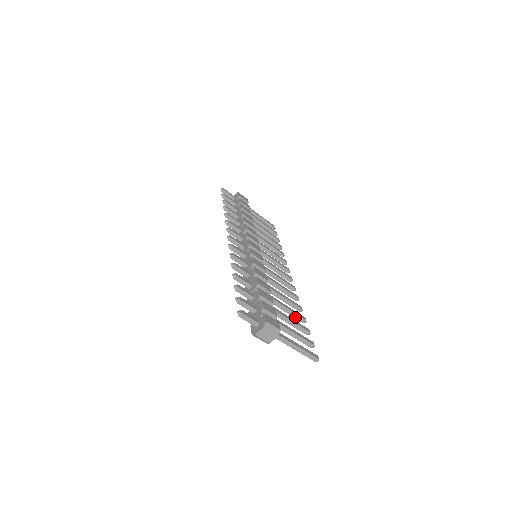
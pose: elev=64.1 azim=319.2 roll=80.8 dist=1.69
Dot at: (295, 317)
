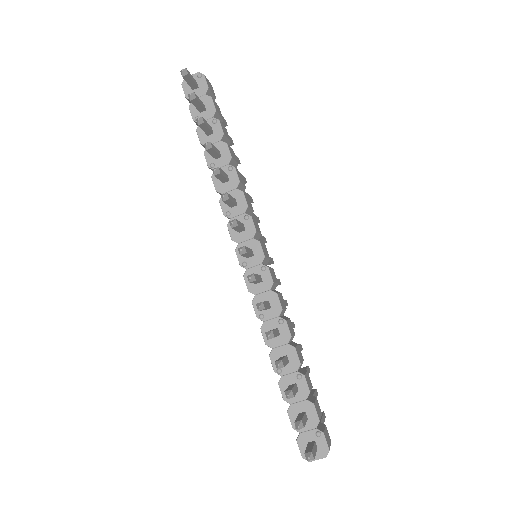
Dot at: occluded
